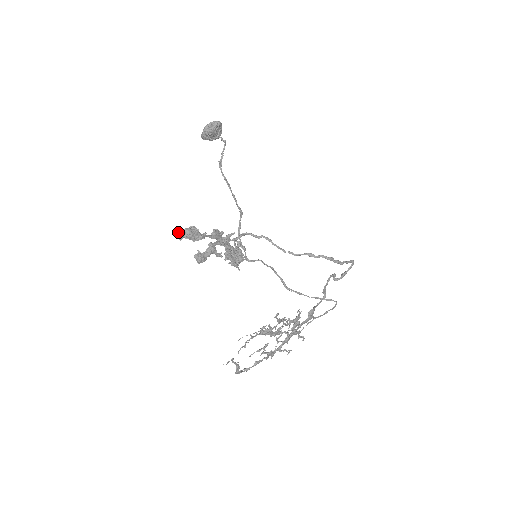
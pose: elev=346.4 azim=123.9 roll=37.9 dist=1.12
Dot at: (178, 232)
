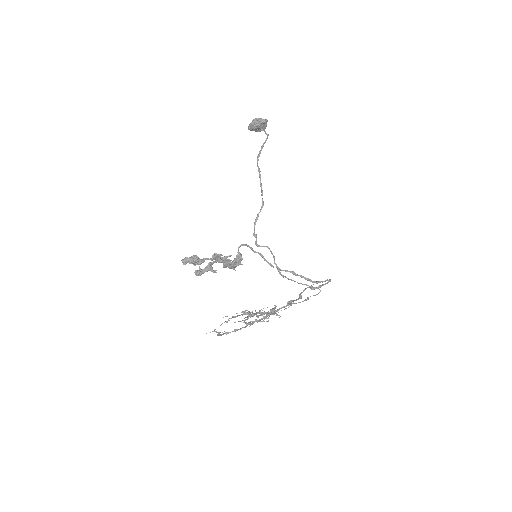
Dot at: (183, 260)
